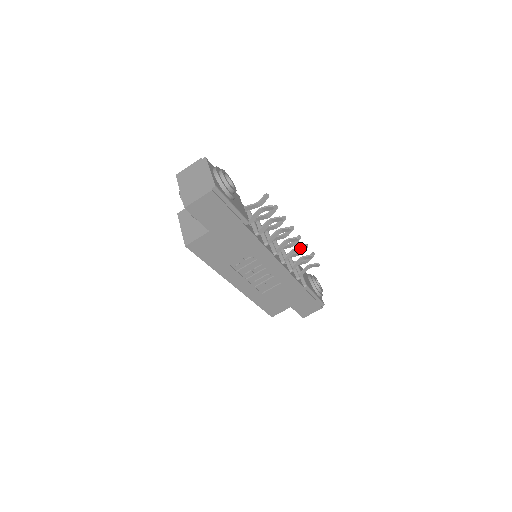
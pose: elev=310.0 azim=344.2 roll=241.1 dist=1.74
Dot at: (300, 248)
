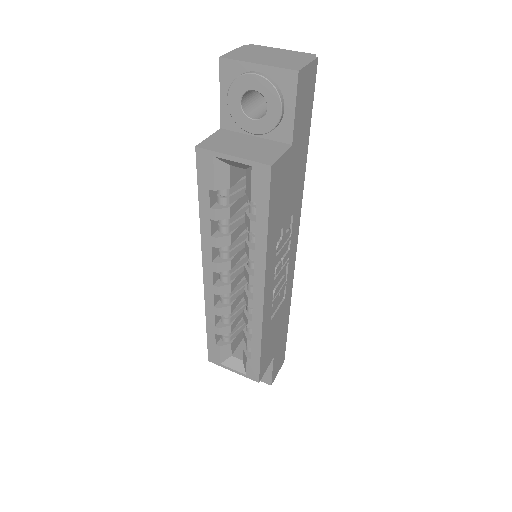
Dot at: occluded
